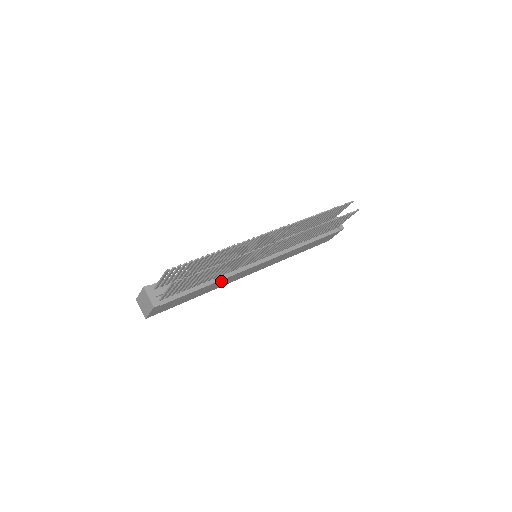
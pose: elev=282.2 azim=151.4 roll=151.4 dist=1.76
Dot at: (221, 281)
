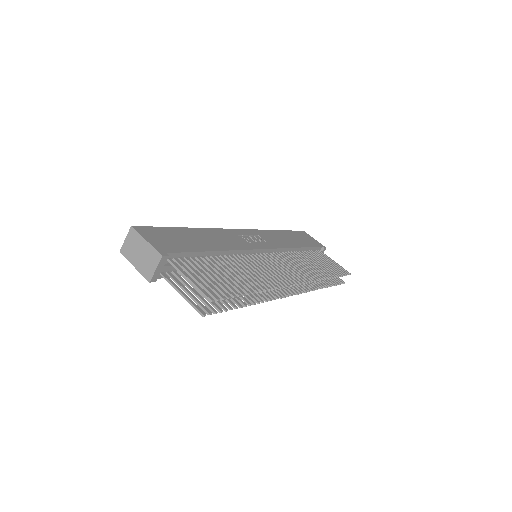
Dot at: occluded
